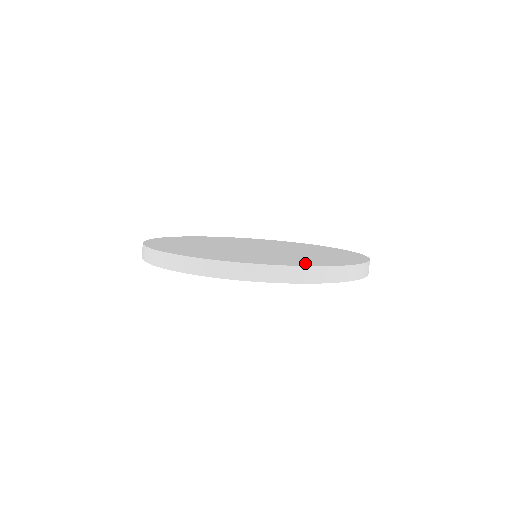
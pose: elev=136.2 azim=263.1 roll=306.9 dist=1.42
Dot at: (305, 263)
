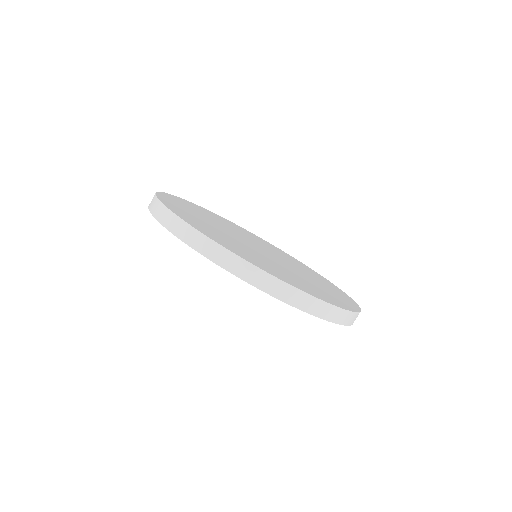
Dot at: (265, 267)
